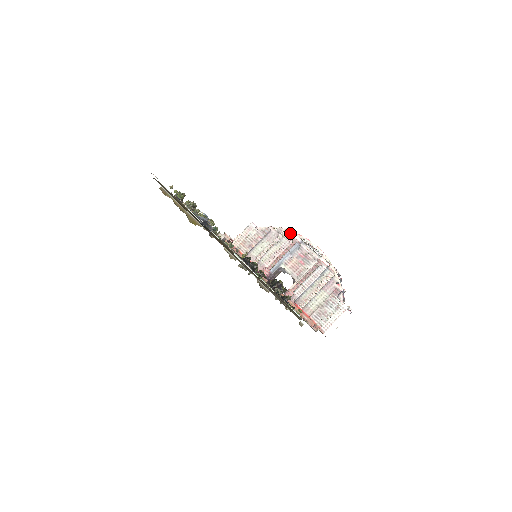
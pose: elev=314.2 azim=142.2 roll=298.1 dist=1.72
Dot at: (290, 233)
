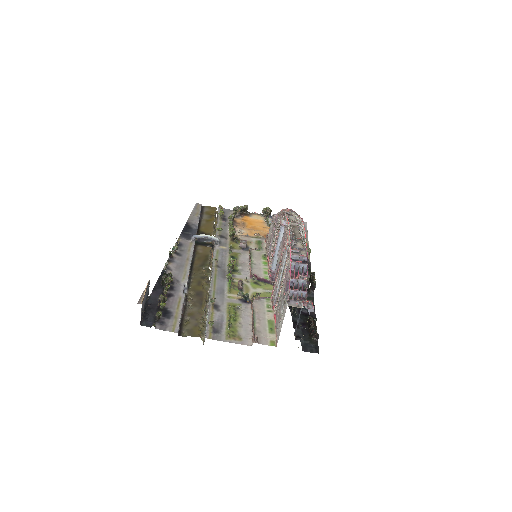
Dot at: occluded
